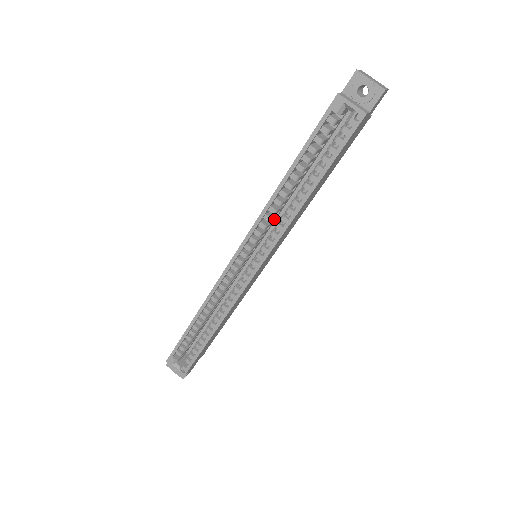
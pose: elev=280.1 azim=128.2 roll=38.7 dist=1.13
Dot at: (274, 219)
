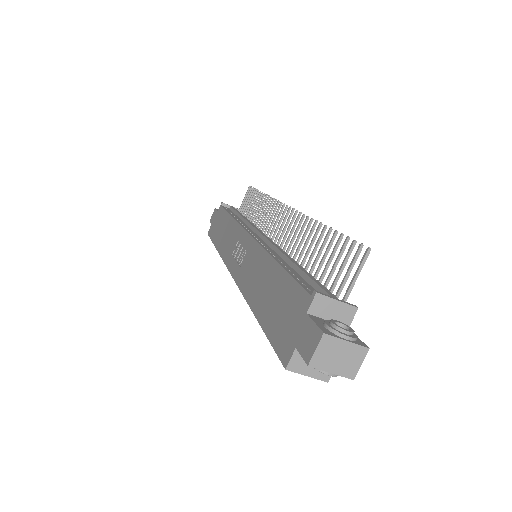
Dot at: occluded
